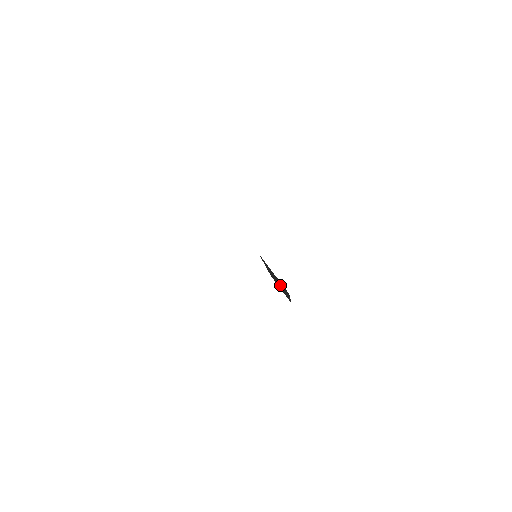
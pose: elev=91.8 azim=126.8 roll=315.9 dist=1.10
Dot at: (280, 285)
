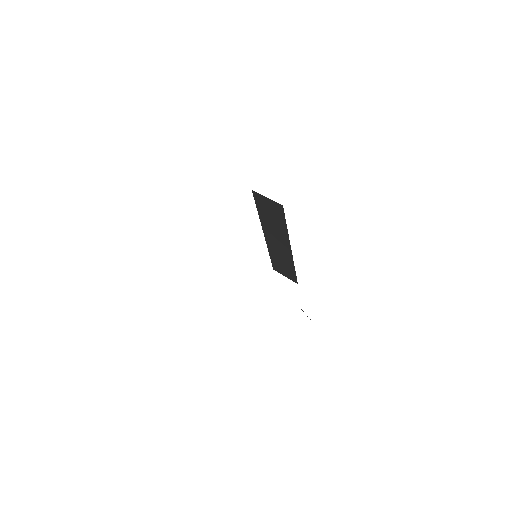
Dot at: (278, 235)
